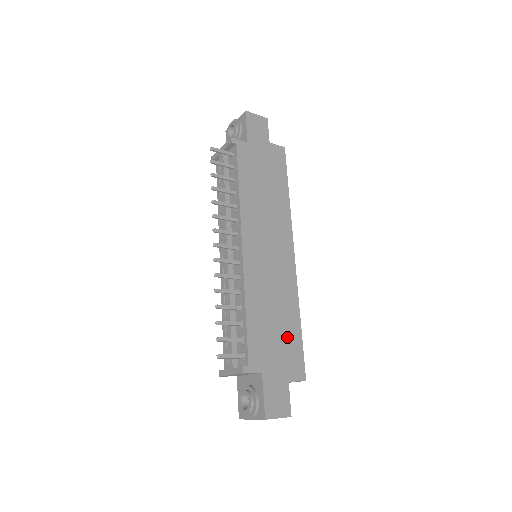
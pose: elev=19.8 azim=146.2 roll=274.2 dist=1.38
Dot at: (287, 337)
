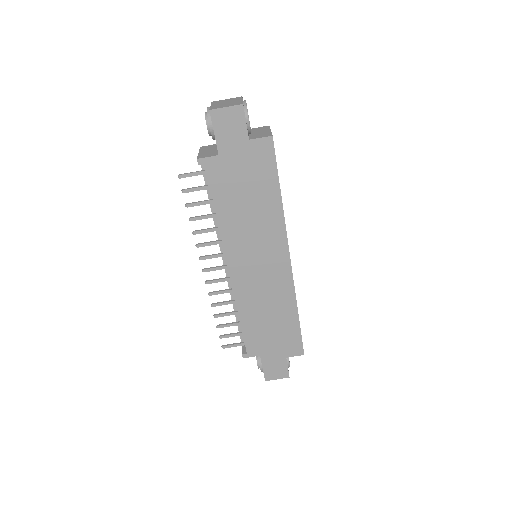
Dot at: (283, 329)
